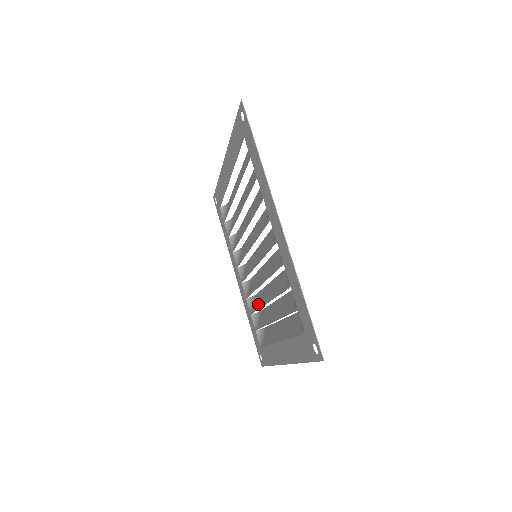
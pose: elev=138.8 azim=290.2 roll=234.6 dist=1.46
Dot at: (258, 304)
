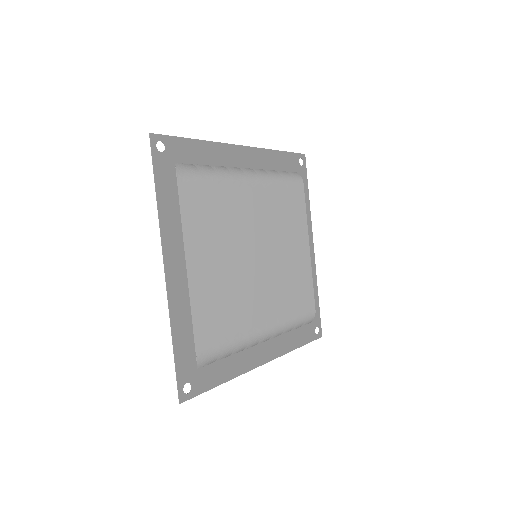
Dot at: occluded
